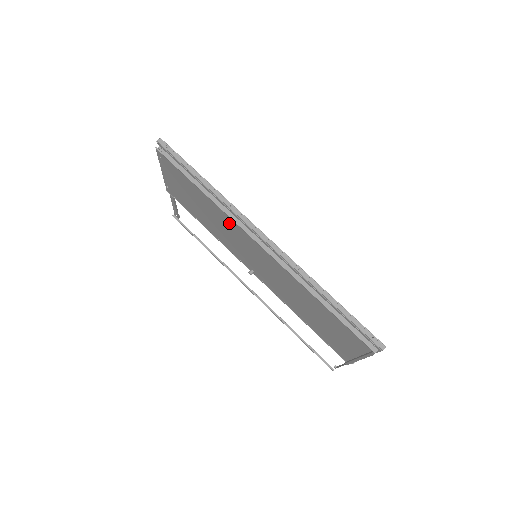
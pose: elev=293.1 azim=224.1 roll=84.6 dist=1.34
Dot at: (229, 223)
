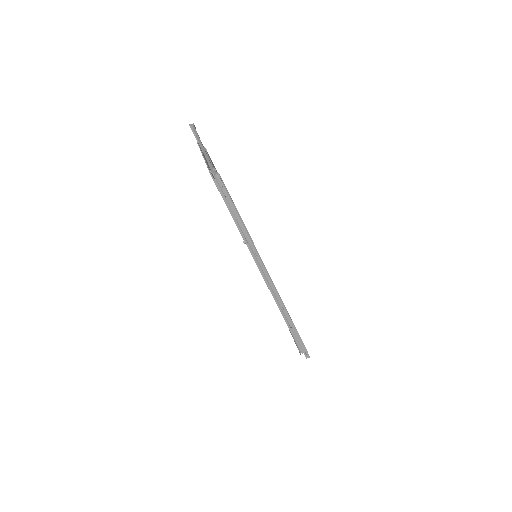
Dot at: occluded
